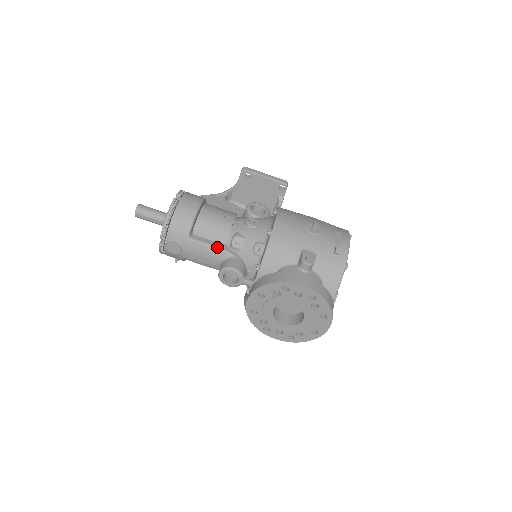
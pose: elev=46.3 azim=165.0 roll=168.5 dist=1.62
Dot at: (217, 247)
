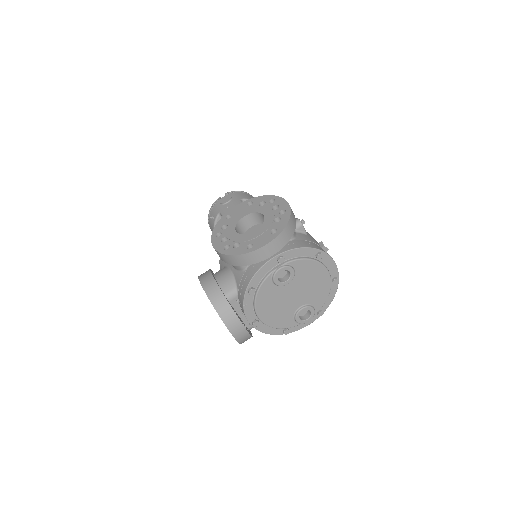
Dot at: occluded
